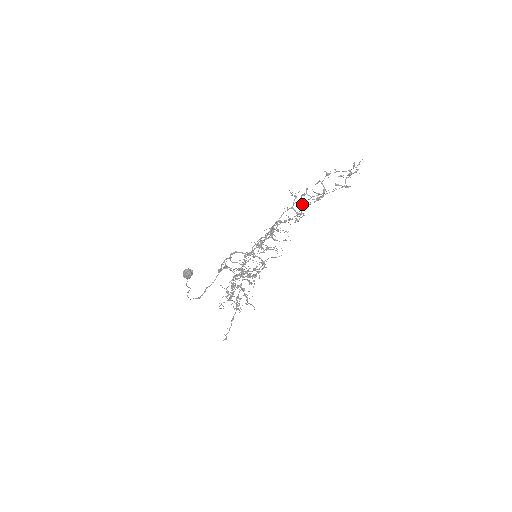
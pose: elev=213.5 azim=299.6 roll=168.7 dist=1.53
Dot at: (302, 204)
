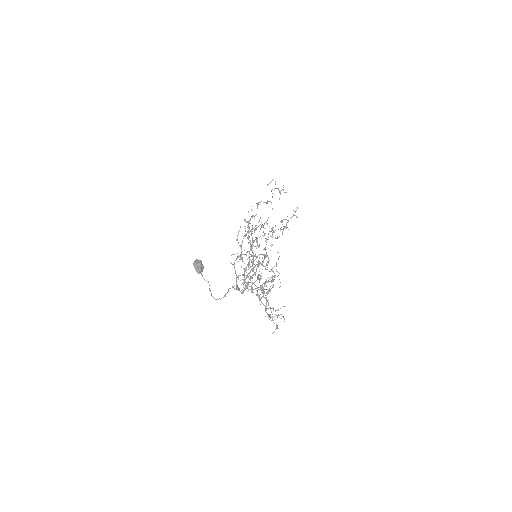
Dot at: (257, 204)
